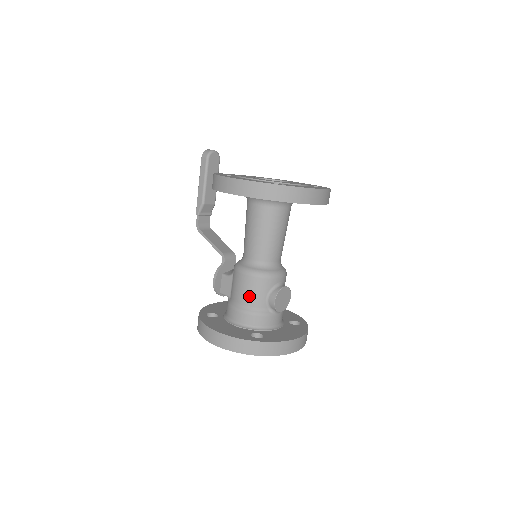
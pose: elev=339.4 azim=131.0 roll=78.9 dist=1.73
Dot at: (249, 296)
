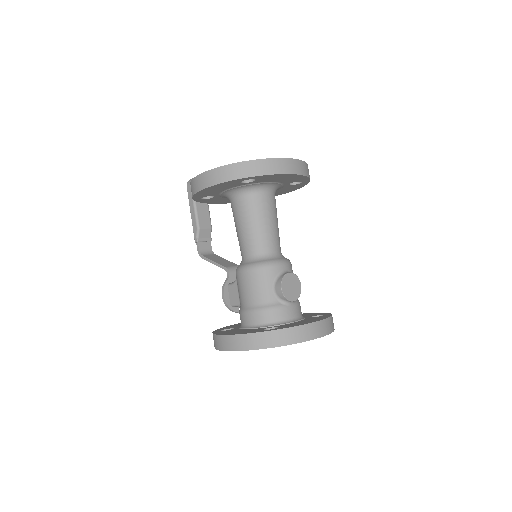
Dot at: (254, 292)
